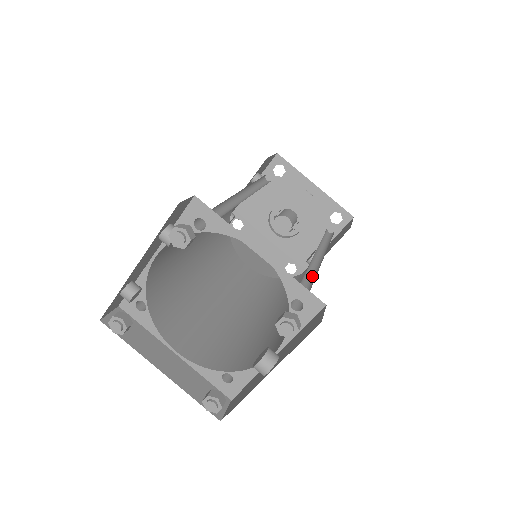
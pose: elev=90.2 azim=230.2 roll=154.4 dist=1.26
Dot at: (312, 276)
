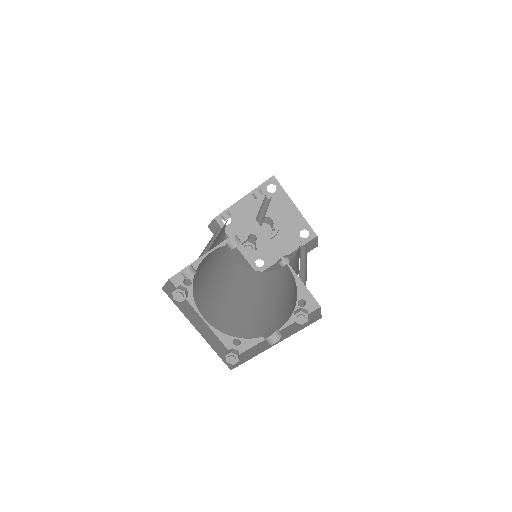
Dot at: occluded
